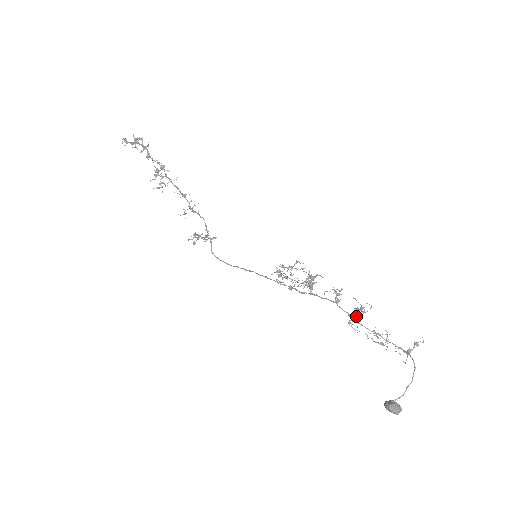
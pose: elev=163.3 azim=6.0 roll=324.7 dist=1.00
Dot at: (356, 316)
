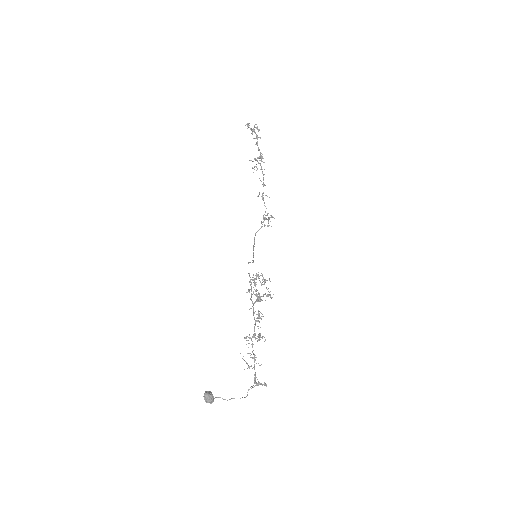
Dot at: occluded
